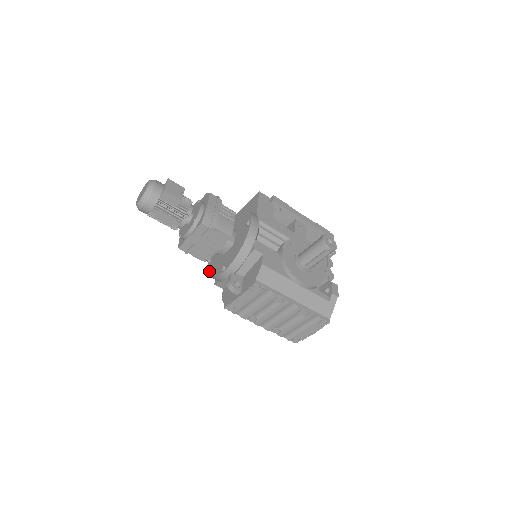
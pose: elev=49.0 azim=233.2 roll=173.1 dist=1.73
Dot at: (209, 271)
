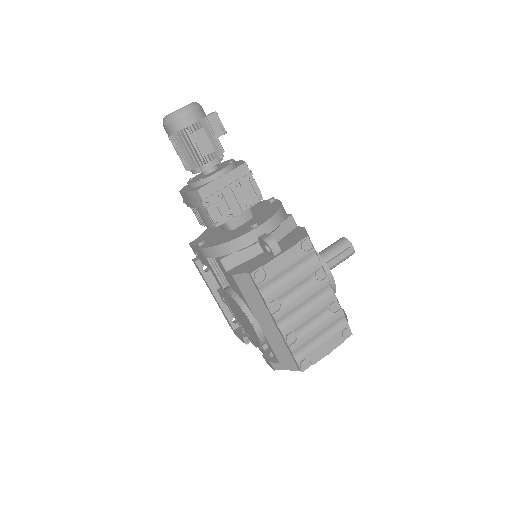
Dot at: (212, 244)
